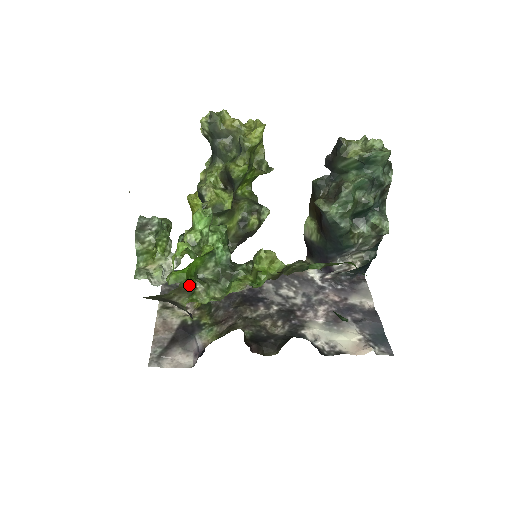
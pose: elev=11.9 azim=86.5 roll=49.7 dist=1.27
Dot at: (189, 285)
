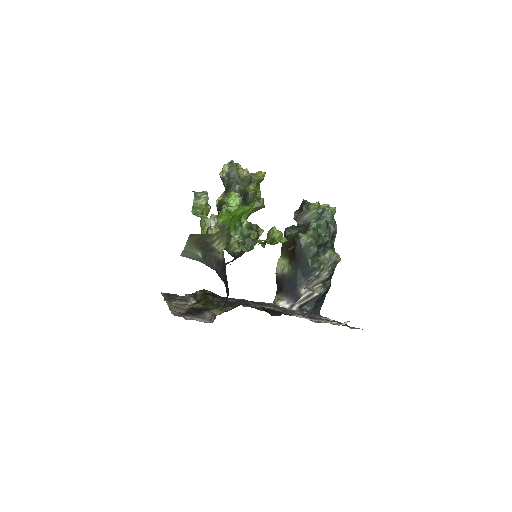
Dot at: (229, 232)
